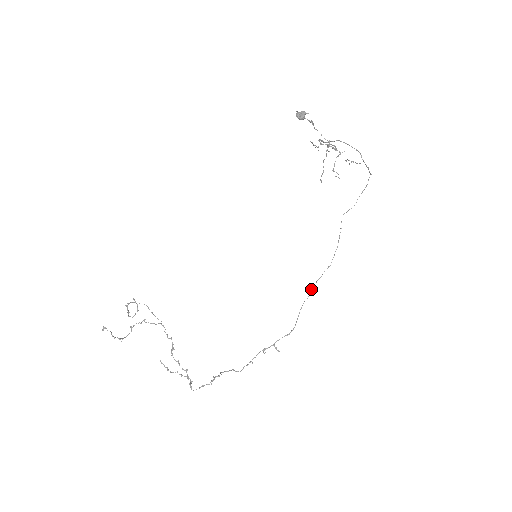
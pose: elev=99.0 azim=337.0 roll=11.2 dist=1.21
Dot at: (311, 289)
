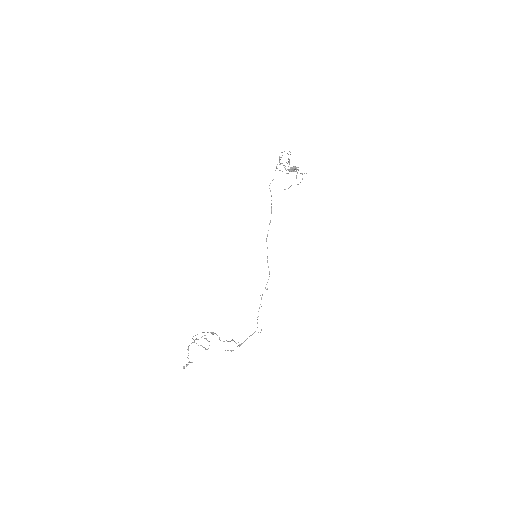
Dot at: occluded
